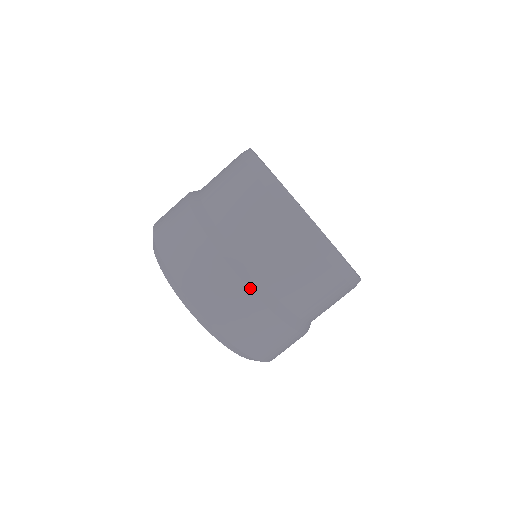
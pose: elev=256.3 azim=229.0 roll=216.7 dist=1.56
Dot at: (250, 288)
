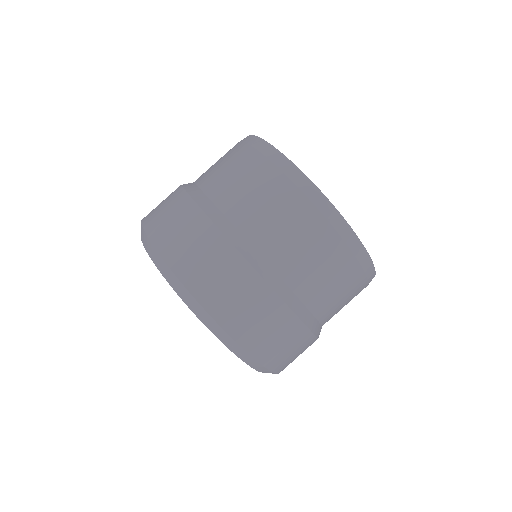
Dot at: (194, 199)
